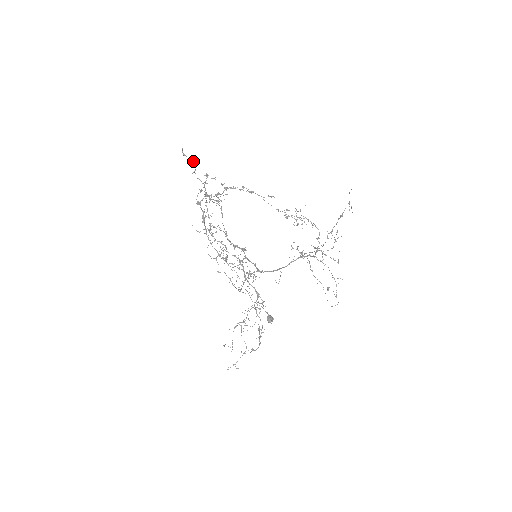
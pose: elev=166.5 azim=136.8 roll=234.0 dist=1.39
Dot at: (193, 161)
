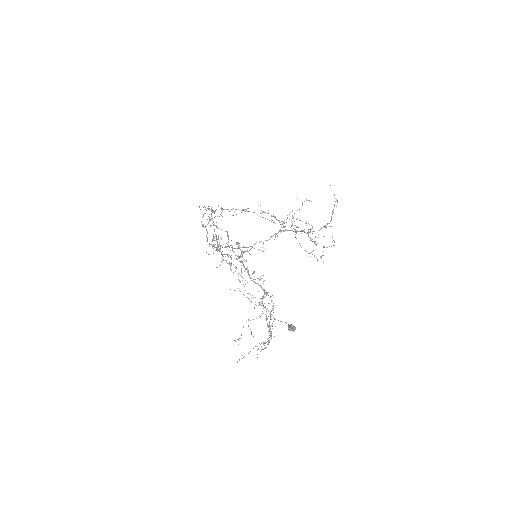
Dot at: occluded
